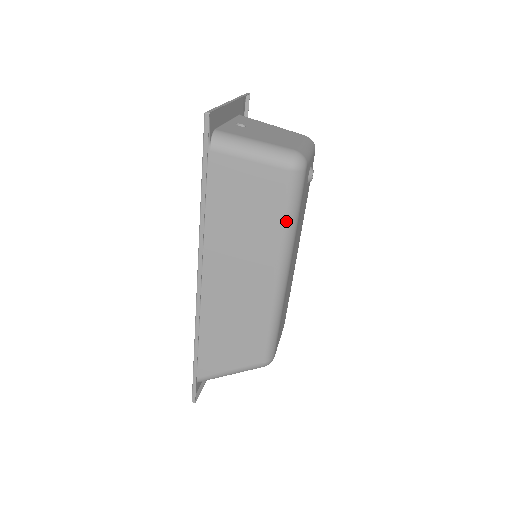
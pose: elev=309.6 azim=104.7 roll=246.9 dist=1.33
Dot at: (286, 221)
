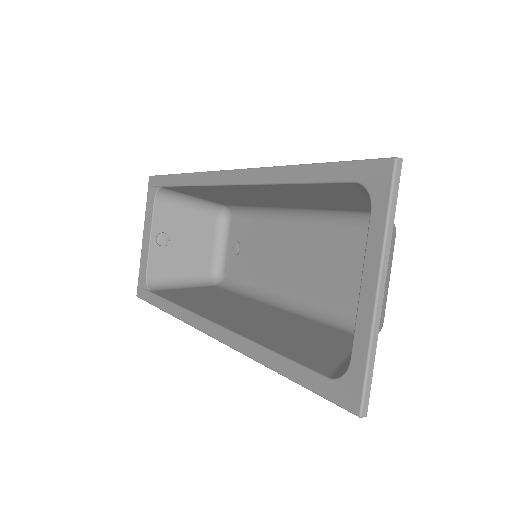
Dot at: (250, 207)
